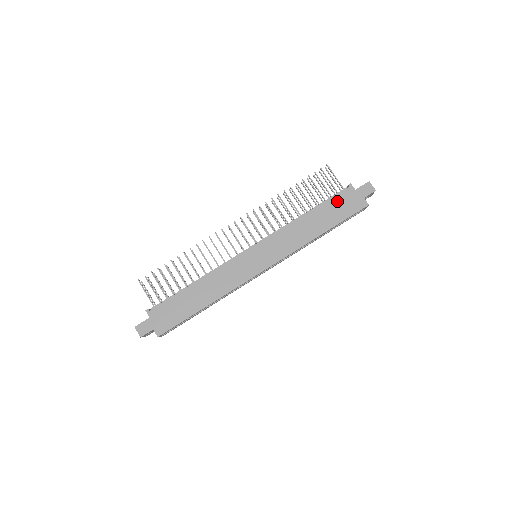
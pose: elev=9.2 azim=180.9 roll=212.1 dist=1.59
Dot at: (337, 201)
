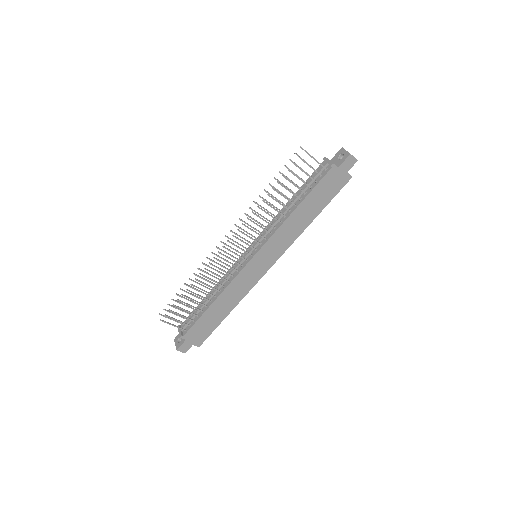
Dot at: (322, 186)
